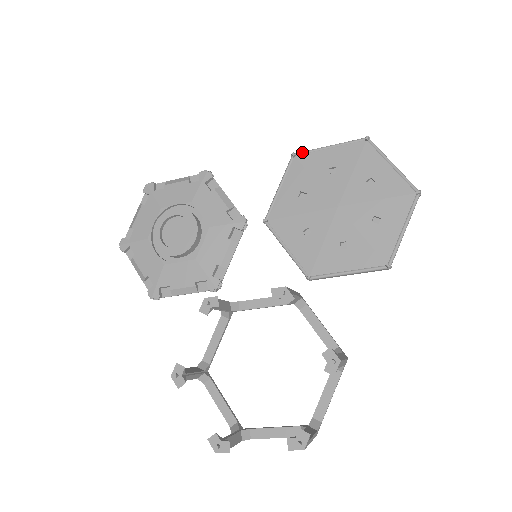
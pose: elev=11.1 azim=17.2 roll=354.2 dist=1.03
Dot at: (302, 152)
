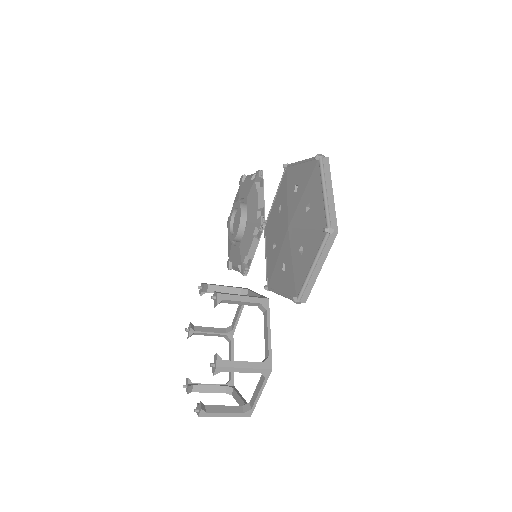
Dot at: (289, 164)
